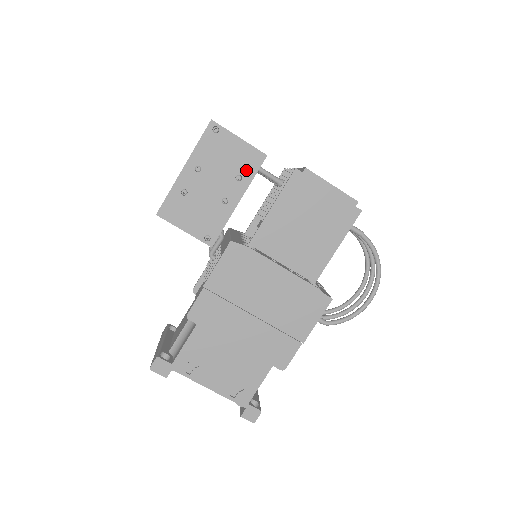
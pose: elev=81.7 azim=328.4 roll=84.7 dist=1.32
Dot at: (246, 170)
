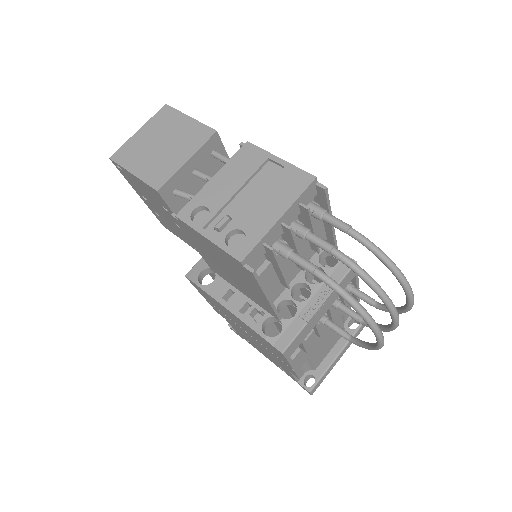
Dot at: (161, 202)
